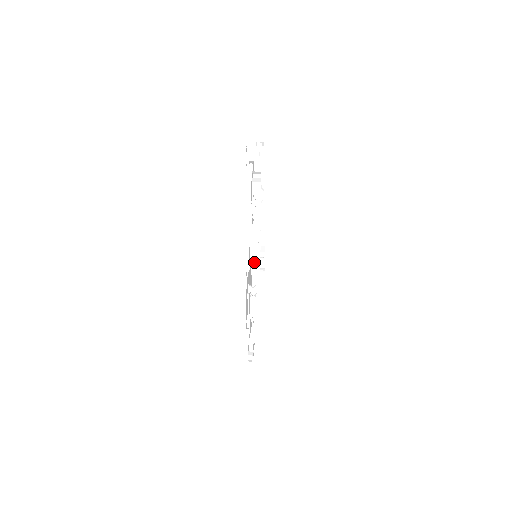
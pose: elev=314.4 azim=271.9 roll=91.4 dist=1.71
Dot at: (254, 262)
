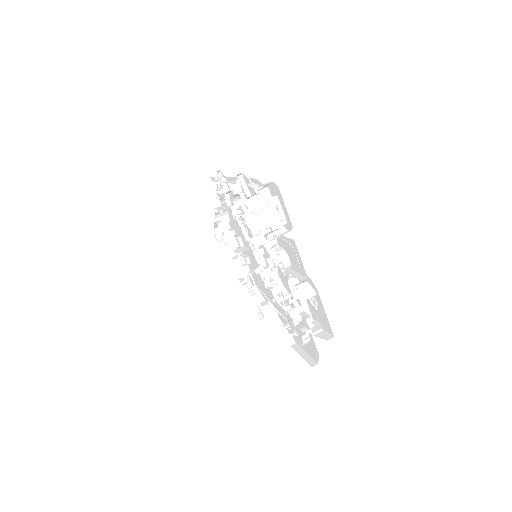
Dot at: (307, 342)
